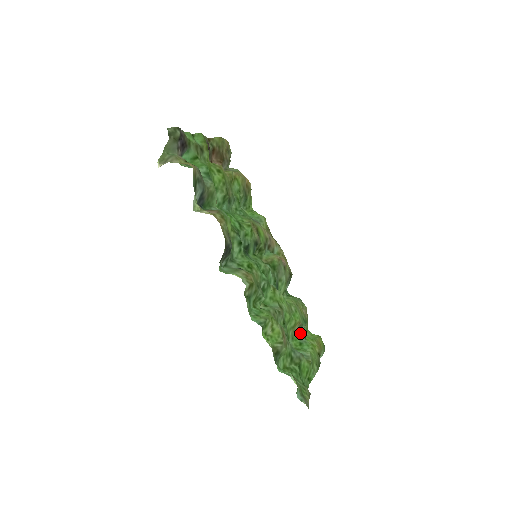
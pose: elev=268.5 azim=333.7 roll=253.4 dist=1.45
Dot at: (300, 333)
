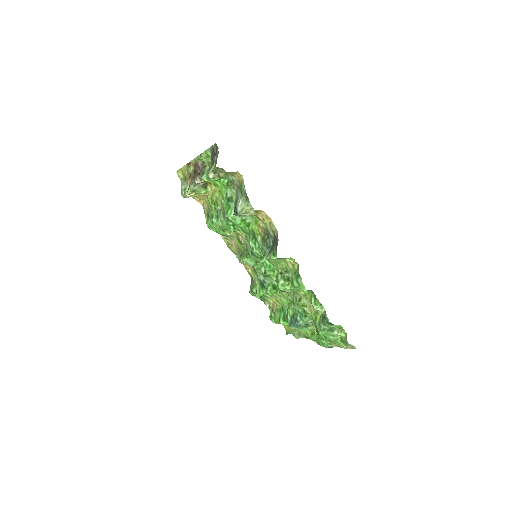
Dot at: (286, 317)
